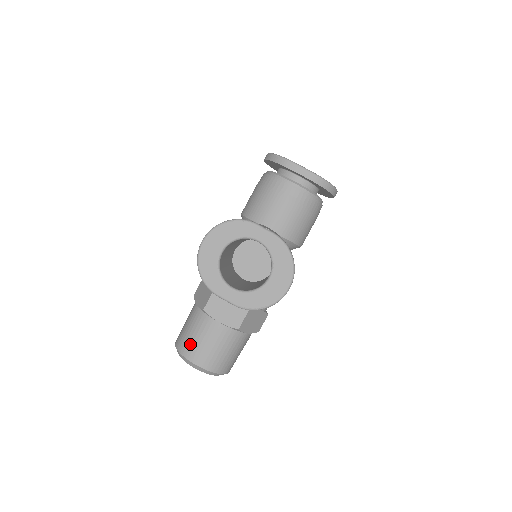
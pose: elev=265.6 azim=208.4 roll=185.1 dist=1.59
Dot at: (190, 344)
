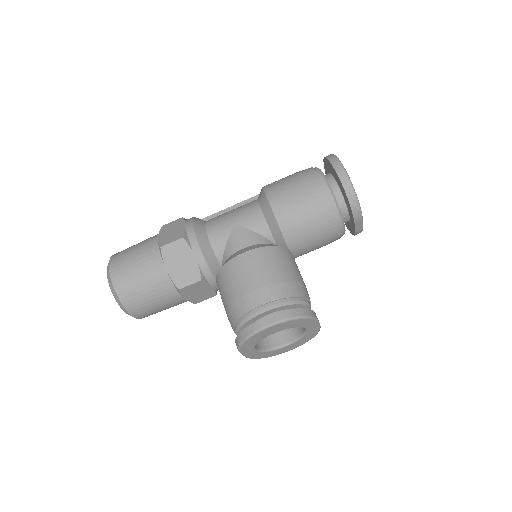
Dot at: (140, 303)
